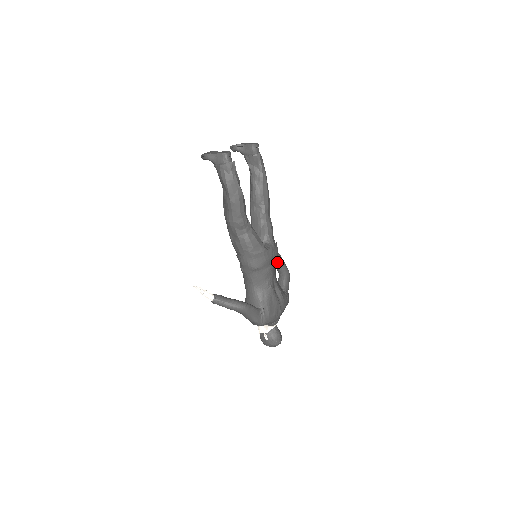
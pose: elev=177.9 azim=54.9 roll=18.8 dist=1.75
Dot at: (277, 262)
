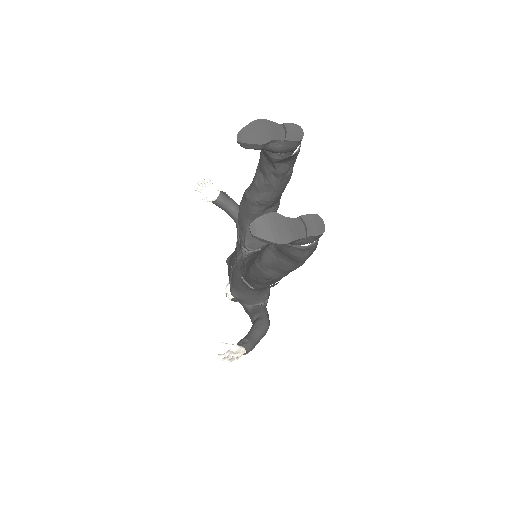
Dot at: (232, 211)
